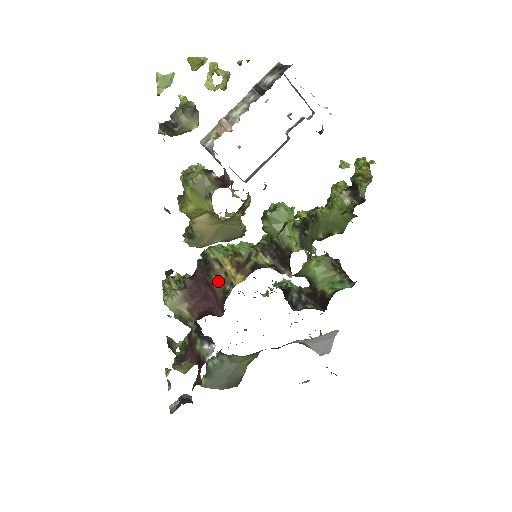
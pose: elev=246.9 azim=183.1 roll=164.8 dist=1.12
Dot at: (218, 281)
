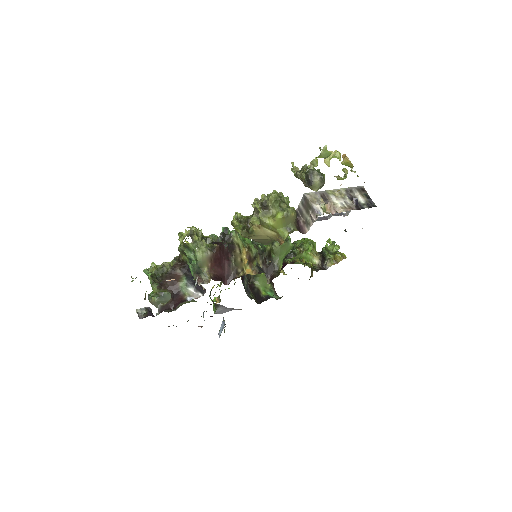
Dot at: (235, 262)
